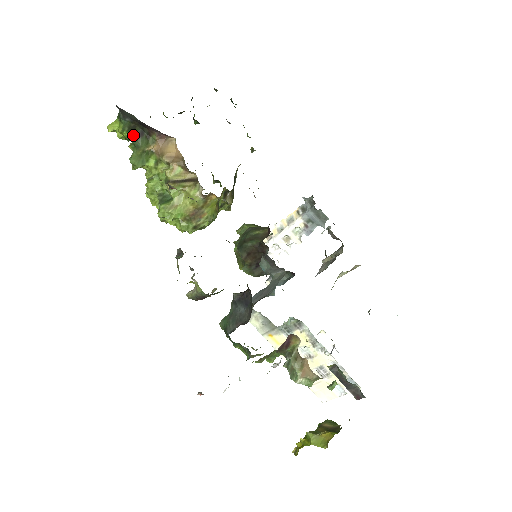
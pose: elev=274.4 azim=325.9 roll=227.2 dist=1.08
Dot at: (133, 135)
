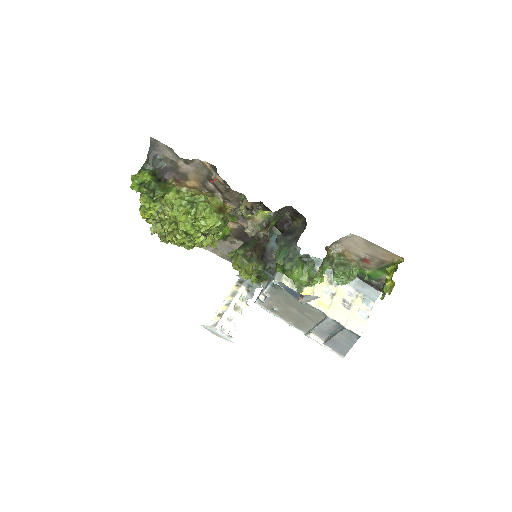
Dot at: (154, 179)
